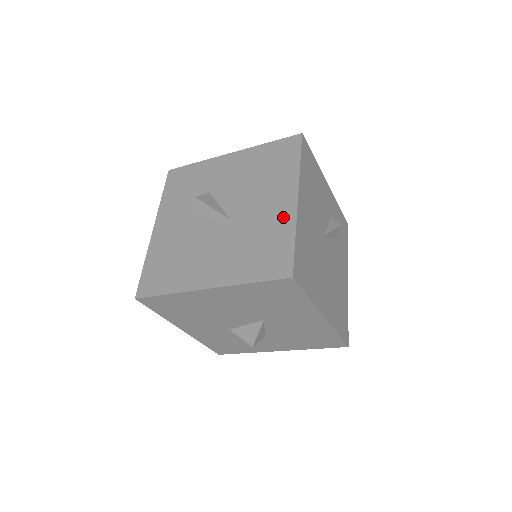
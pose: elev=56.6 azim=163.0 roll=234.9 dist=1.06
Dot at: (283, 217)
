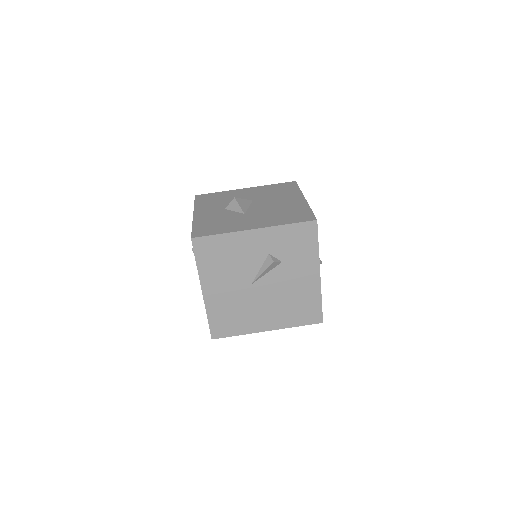
Dot at: occluded
